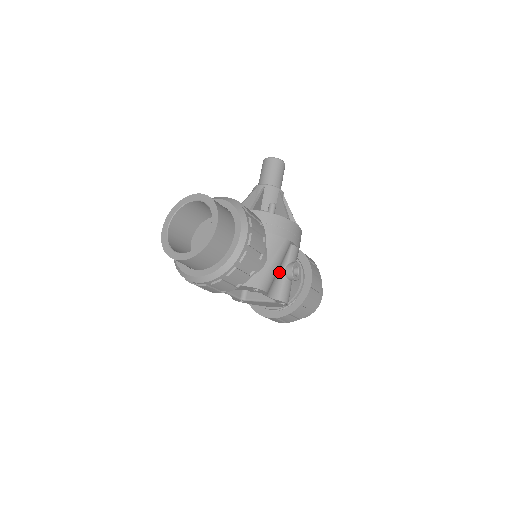
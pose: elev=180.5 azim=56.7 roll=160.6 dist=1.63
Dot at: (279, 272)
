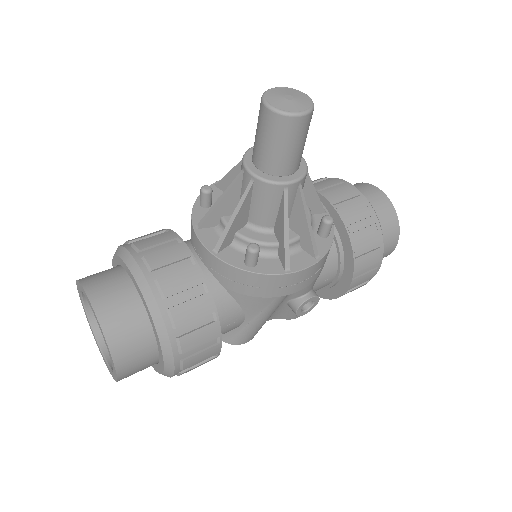
Dot at: occluded
